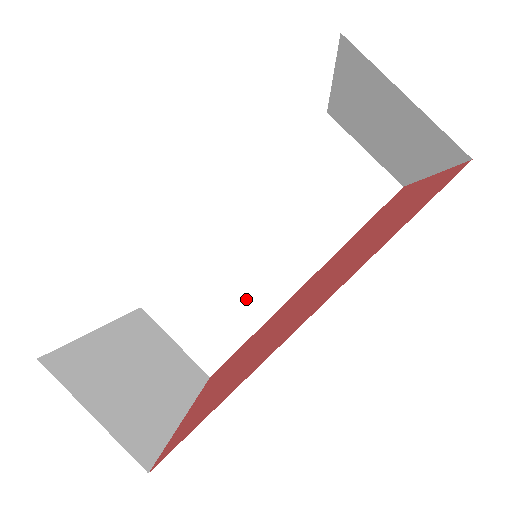
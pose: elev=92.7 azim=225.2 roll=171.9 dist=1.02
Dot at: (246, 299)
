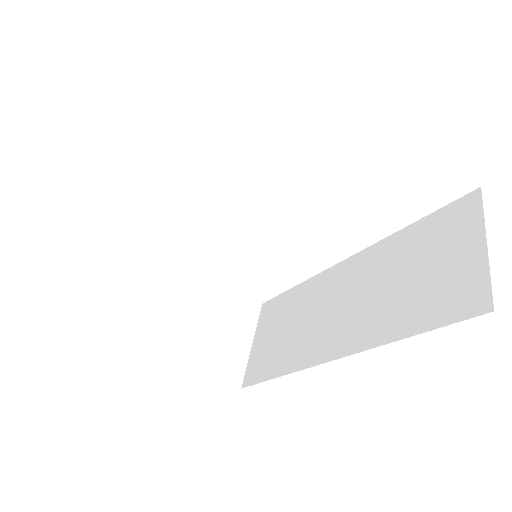
Dot at: (299, 341)
